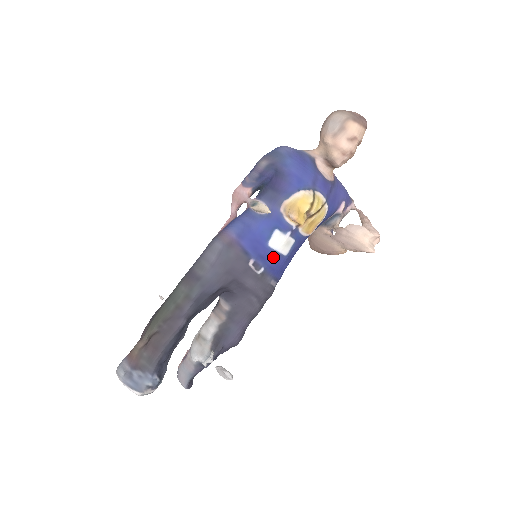
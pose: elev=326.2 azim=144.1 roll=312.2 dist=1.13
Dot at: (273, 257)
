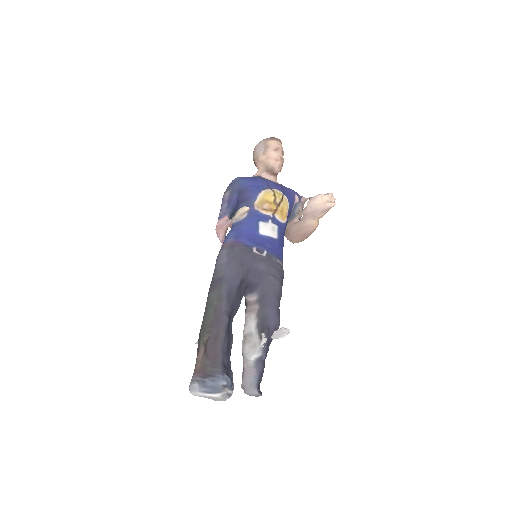
Dot at: (268, 241)
